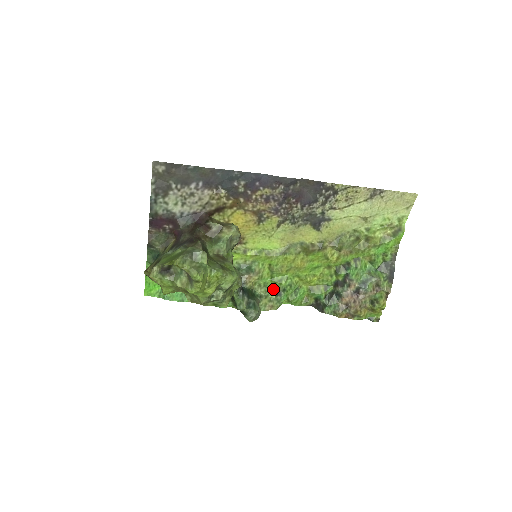
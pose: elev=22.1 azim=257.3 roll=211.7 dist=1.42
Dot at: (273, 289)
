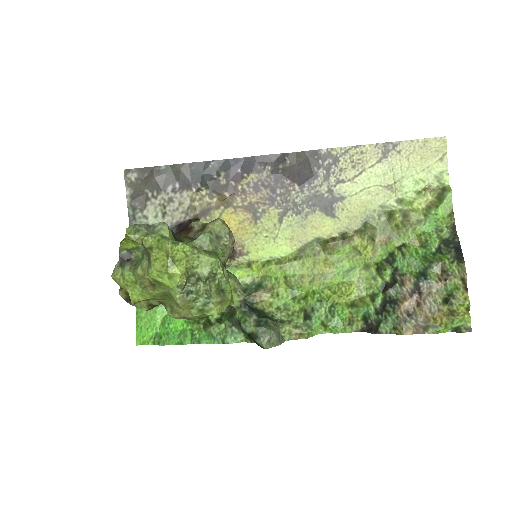
Dot at: (298, 312)
